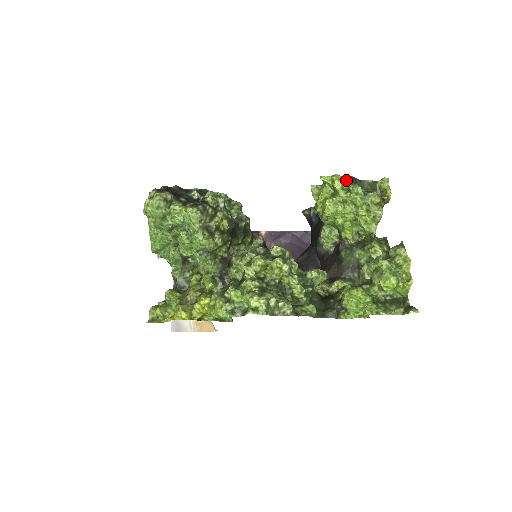
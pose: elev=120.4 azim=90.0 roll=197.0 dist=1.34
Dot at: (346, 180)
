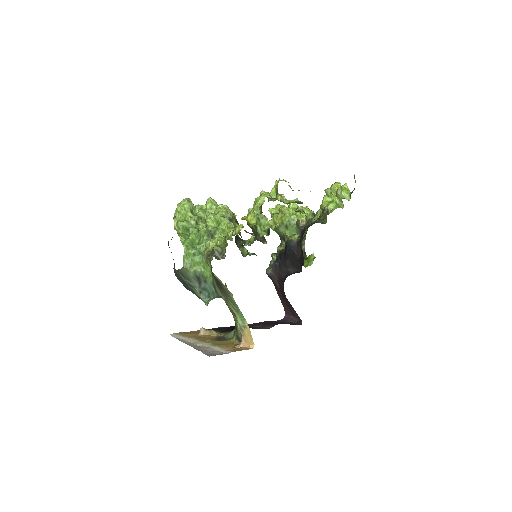
Dot at: occluded
